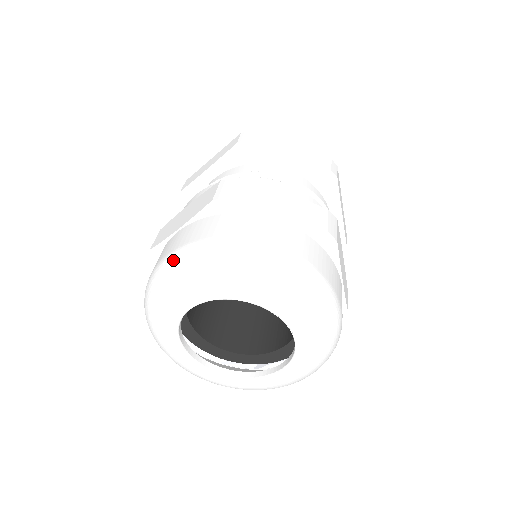
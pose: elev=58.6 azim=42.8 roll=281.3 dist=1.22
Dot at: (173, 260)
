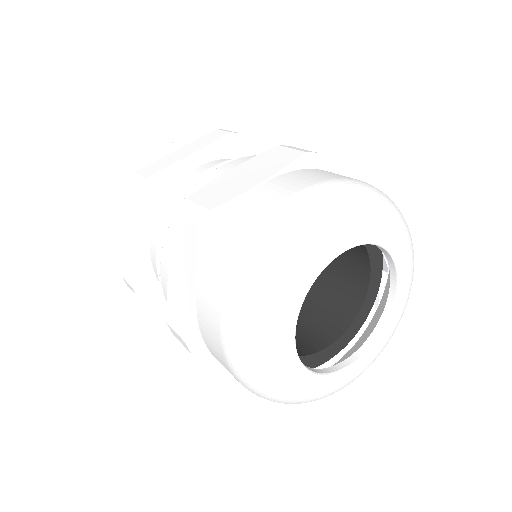
Dot at: (318, 195)
